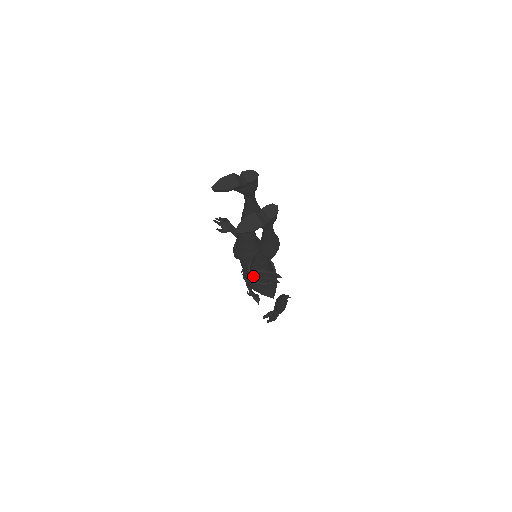
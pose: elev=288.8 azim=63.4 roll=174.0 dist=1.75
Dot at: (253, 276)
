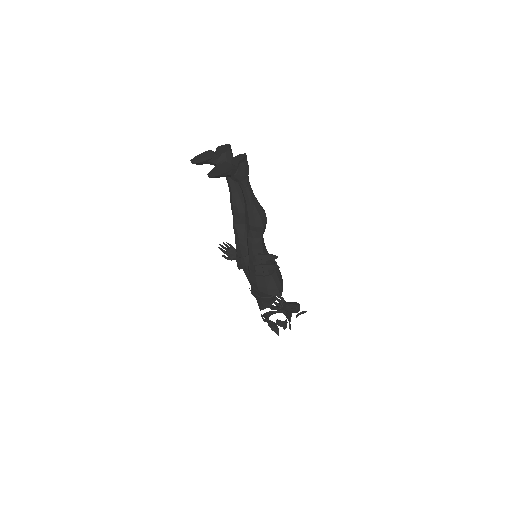
Dot at: (253, 268)
